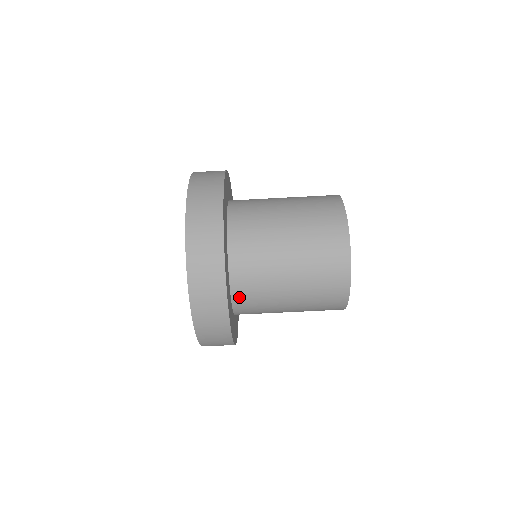
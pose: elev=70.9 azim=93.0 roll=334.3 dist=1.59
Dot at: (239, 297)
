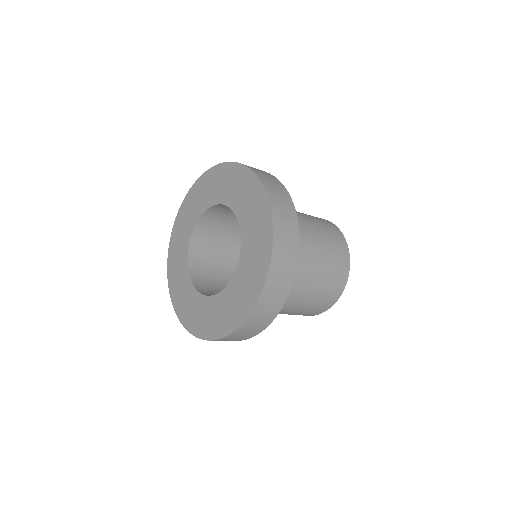
Dot at: occluded
